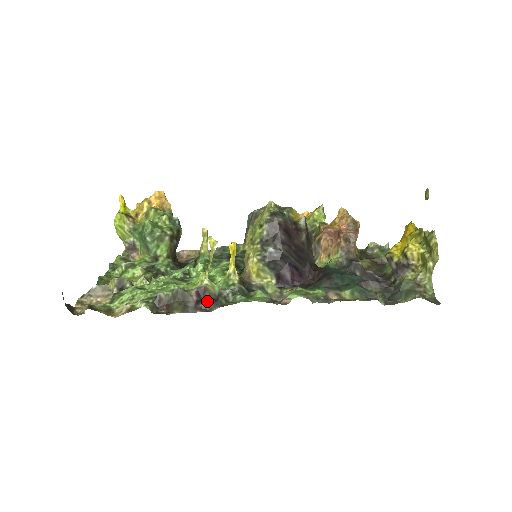
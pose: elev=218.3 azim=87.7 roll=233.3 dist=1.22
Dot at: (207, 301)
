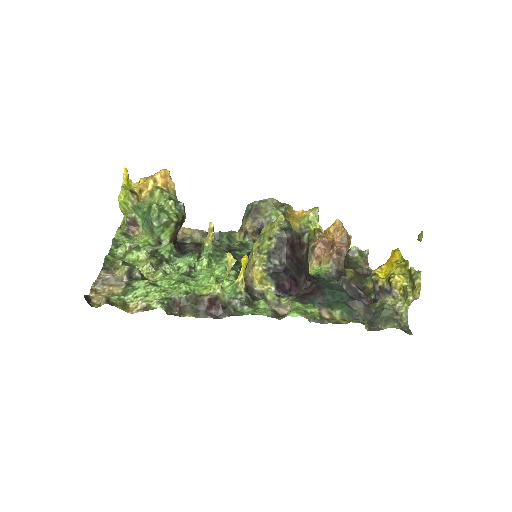
Dot at: (217, 308)
